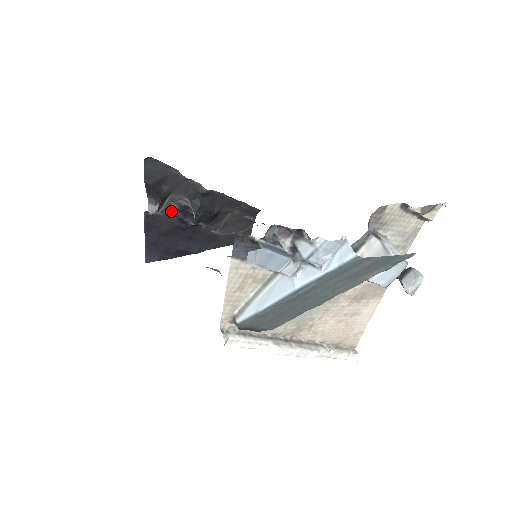
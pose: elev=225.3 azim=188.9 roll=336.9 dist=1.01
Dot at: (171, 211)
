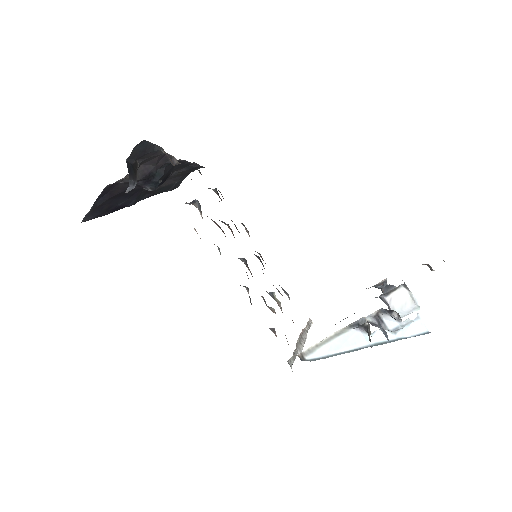
Dot at: occluded
